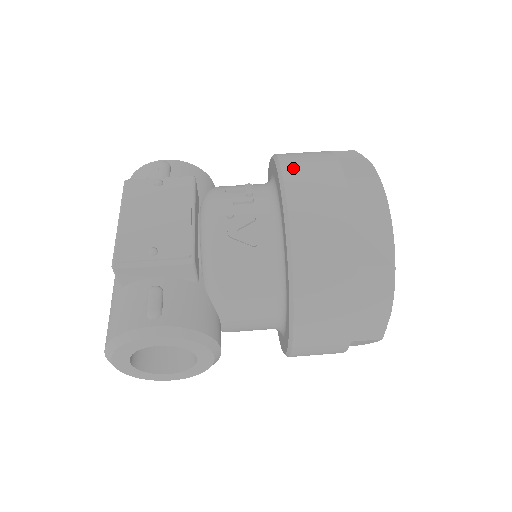
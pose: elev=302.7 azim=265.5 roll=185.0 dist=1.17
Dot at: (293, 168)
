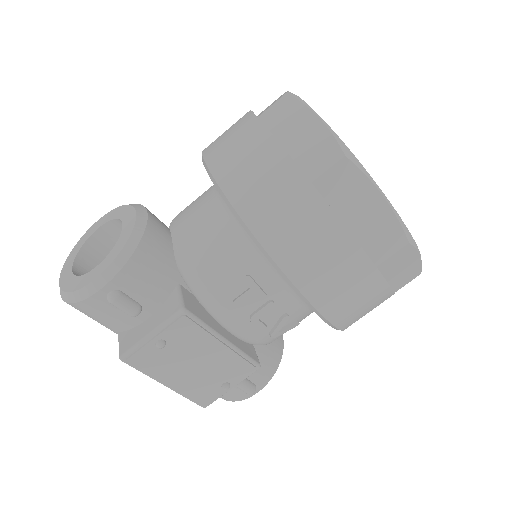
Dot at: (316, 288)
